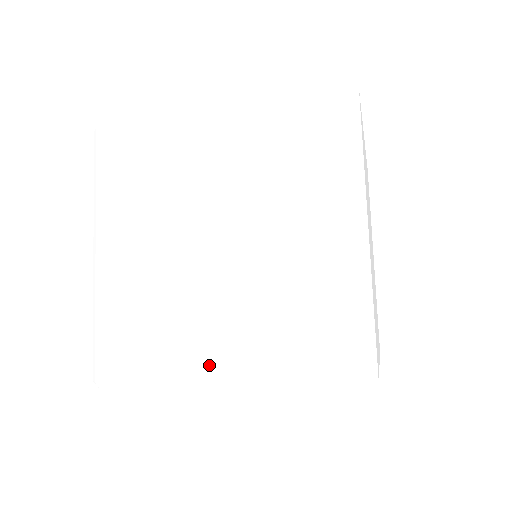
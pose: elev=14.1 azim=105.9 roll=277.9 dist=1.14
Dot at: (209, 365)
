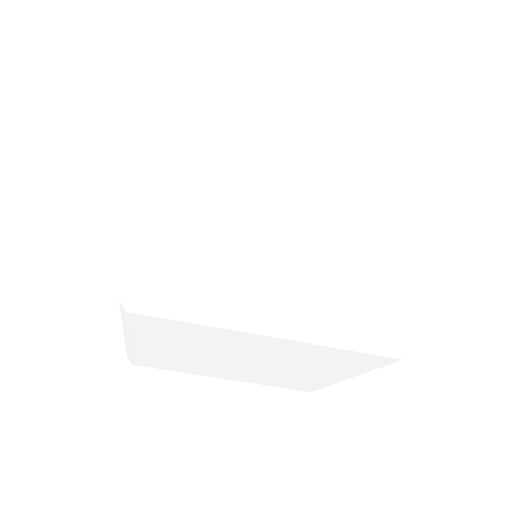
Dot at: (267, 306)
